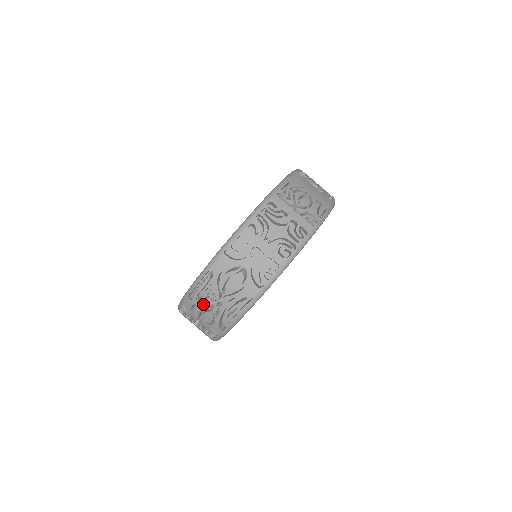
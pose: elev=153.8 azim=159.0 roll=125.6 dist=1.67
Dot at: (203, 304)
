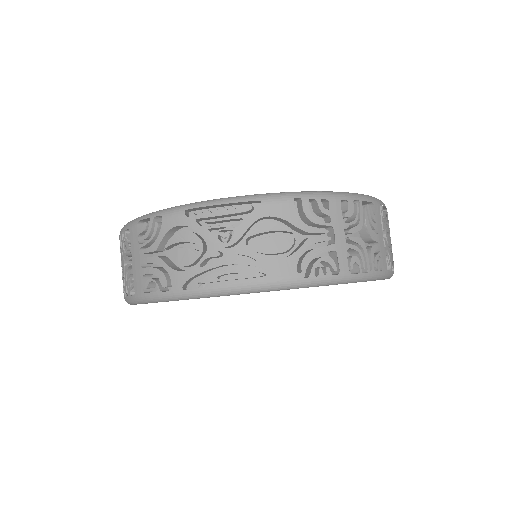
Dot at: occluded
